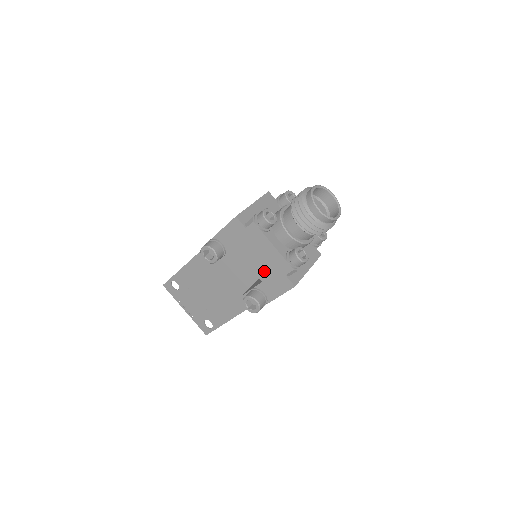
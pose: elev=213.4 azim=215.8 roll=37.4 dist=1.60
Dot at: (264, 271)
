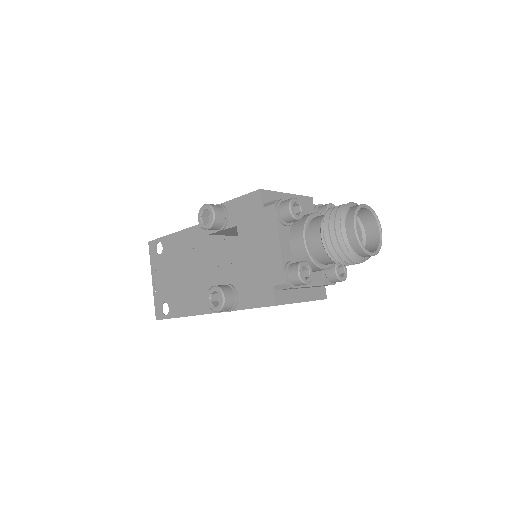
Dot at: (253, 269)
